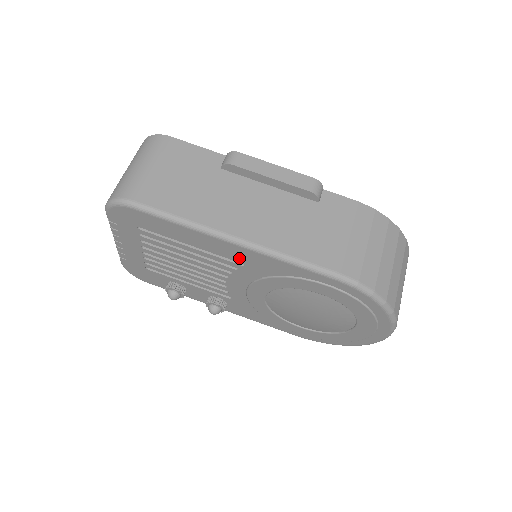
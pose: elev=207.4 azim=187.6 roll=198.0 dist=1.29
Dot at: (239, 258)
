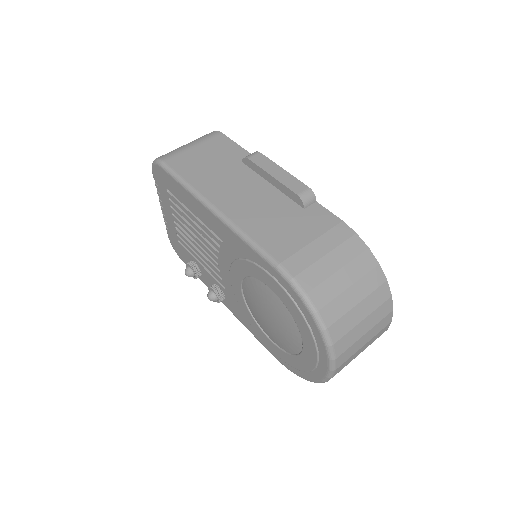
Dot at: (218, 232)
